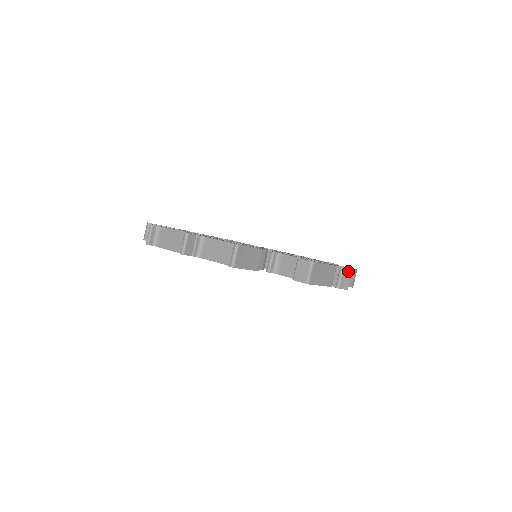
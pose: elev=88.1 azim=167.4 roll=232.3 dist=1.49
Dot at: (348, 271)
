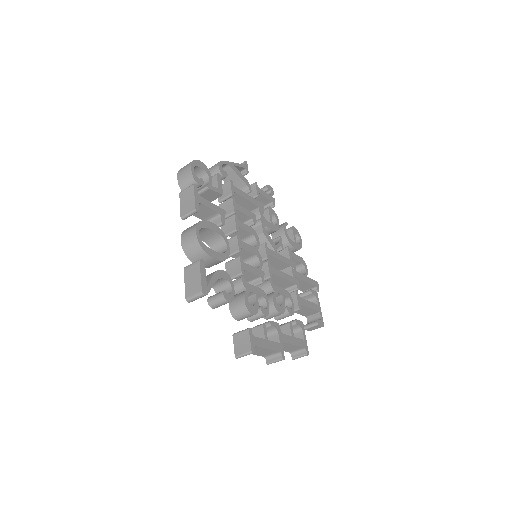
Dot at: (317, 287)
